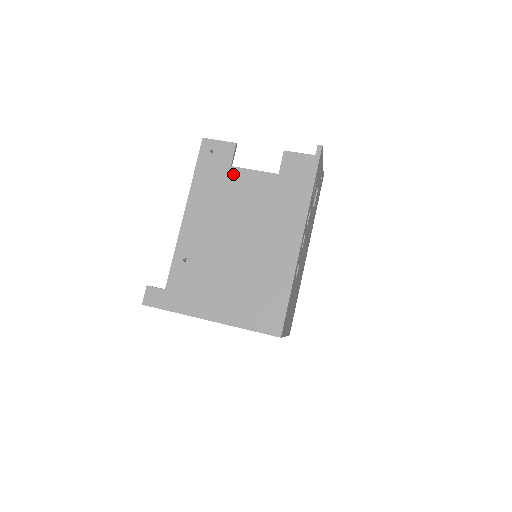
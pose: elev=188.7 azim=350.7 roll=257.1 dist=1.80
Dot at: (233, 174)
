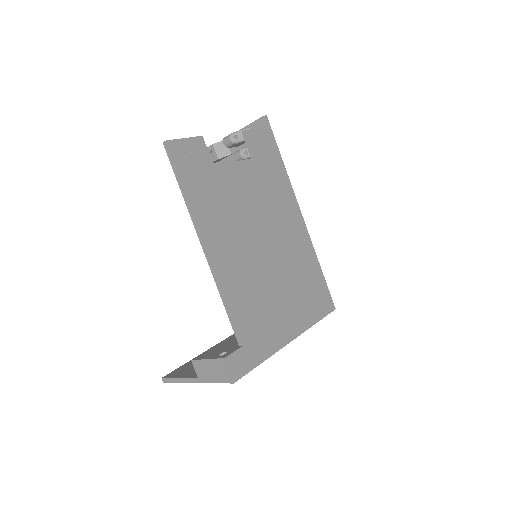
Dot at: (221, 175)
